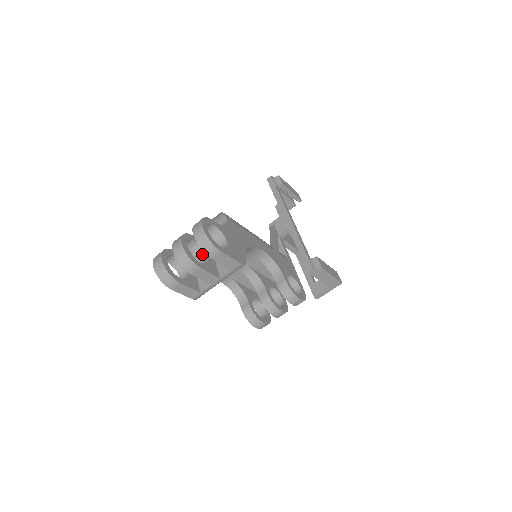
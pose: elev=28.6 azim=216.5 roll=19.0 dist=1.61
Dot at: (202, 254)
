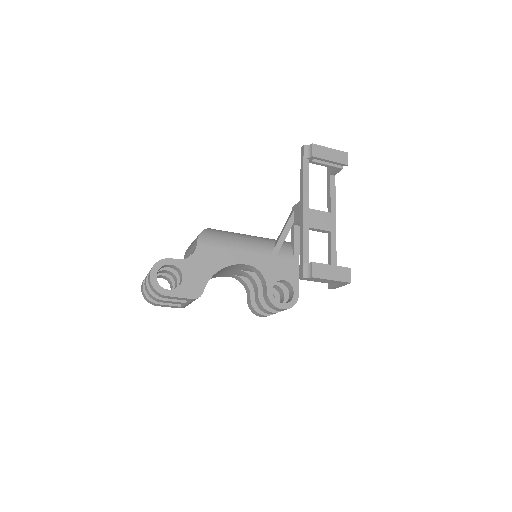
Dot at: (176, 279)
